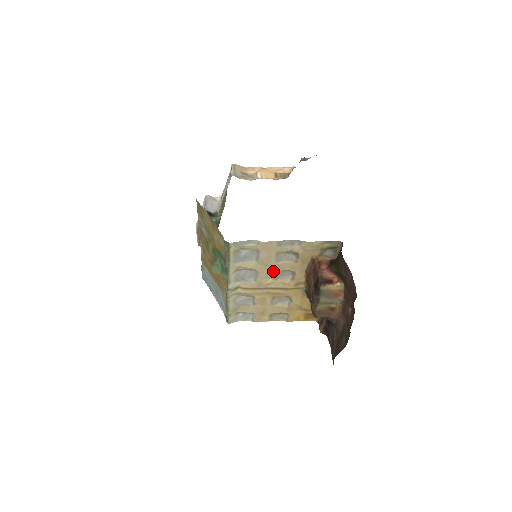
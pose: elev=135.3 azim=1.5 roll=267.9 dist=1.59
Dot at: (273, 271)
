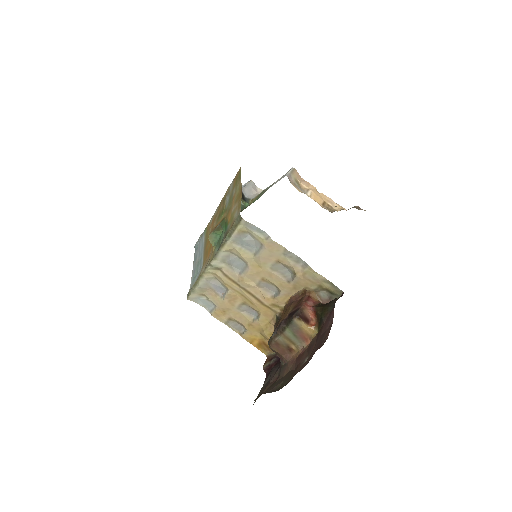
Dot at: (262, 276)
